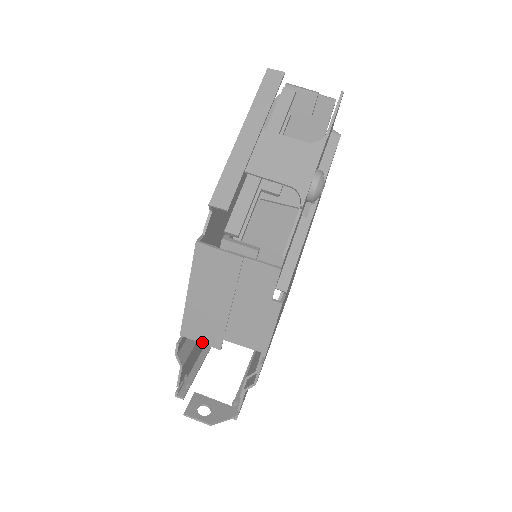
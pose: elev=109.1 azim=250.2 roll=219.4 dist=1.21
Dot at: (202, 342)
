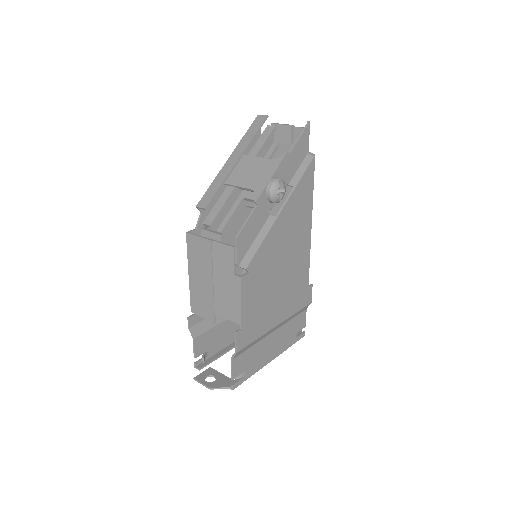
Dot at: (203, 317)
